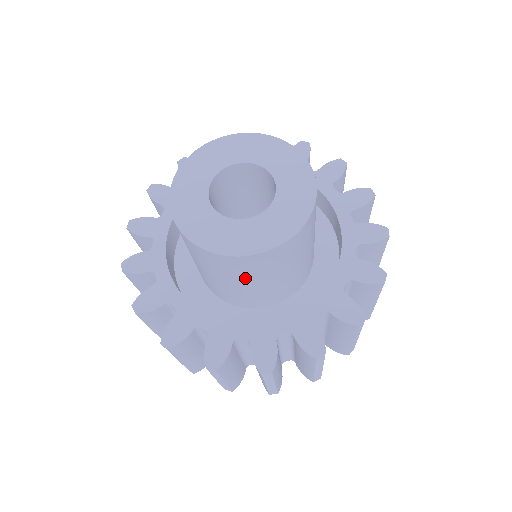
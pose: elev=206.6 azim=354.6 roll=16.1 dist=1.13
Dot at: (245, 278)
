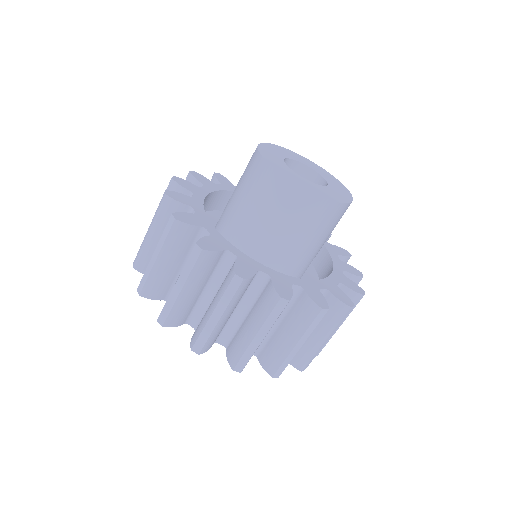
Dot at: (271, 214)
